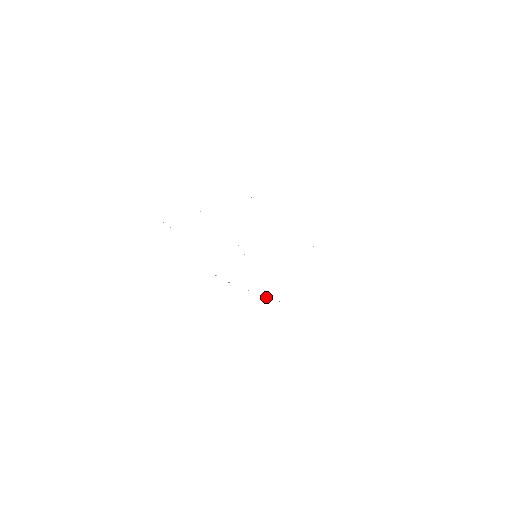
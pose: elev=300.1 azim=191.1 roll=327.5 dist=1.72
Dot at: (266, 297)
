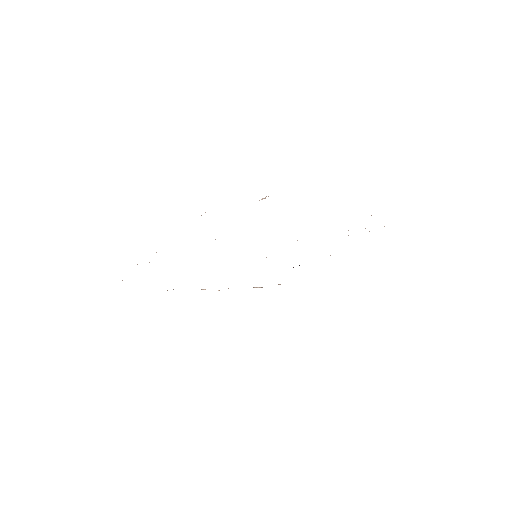
Dot at: (261, 287)
